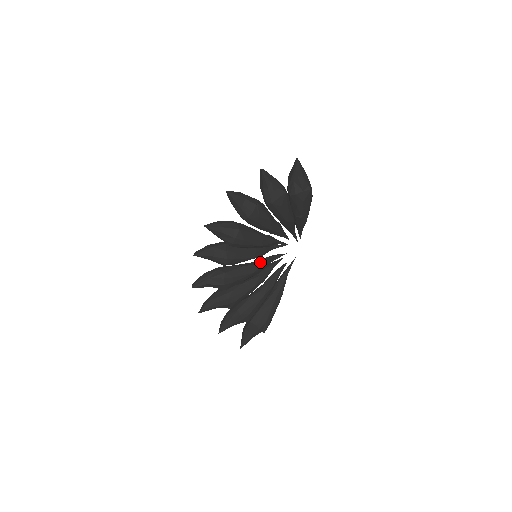
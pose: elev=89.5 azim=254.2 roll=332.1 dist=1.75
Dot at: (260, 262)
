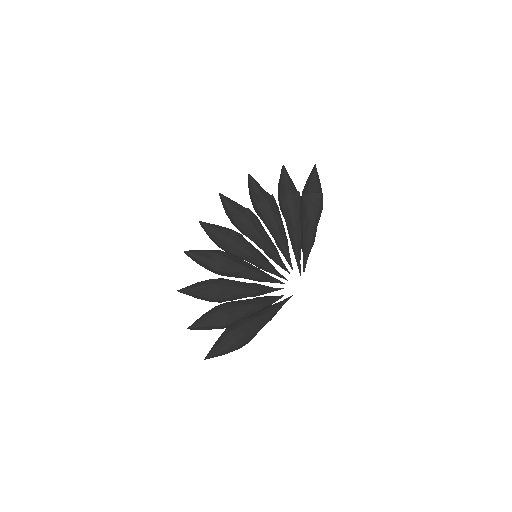
Dot at: (258, 268)
